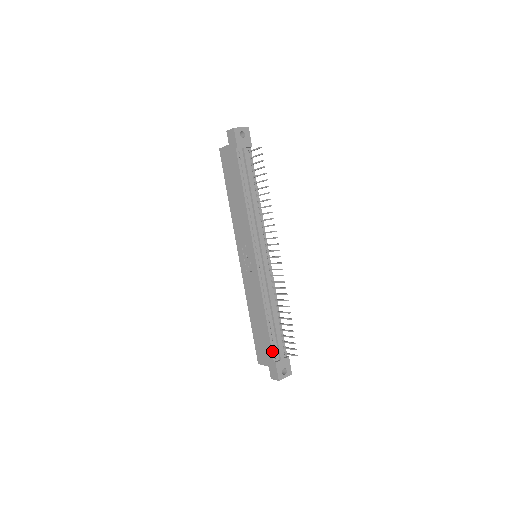
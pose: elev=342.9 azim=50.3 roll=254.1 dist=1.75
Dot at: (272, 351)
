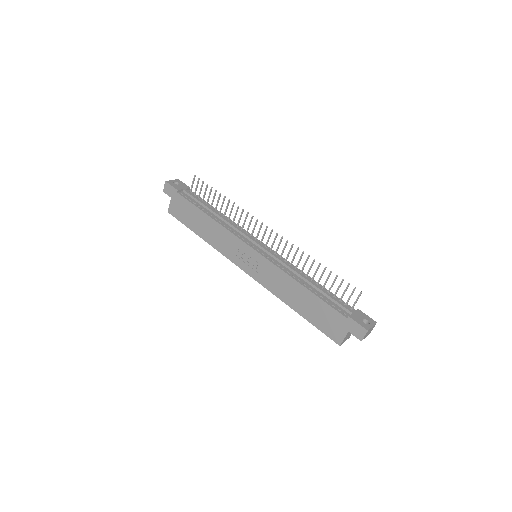
Dot at: (336, 310)
